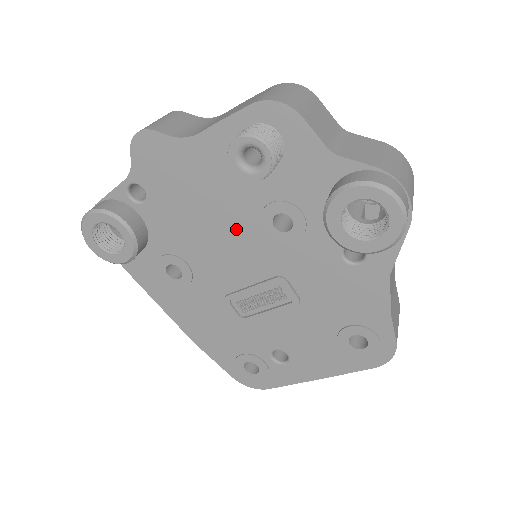
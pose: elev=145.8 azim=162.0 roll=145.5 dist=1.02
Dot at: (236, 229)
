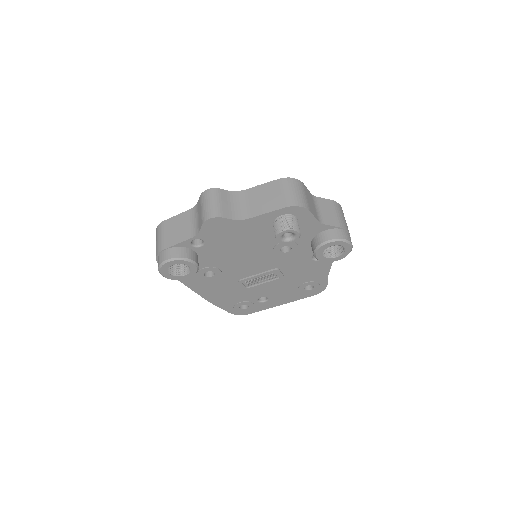
Dot at: (257, 253)
